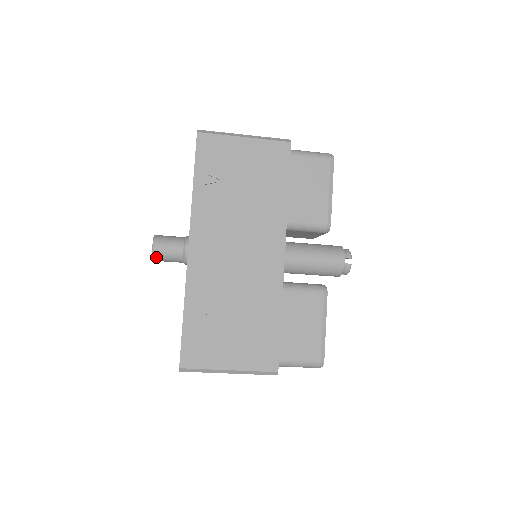
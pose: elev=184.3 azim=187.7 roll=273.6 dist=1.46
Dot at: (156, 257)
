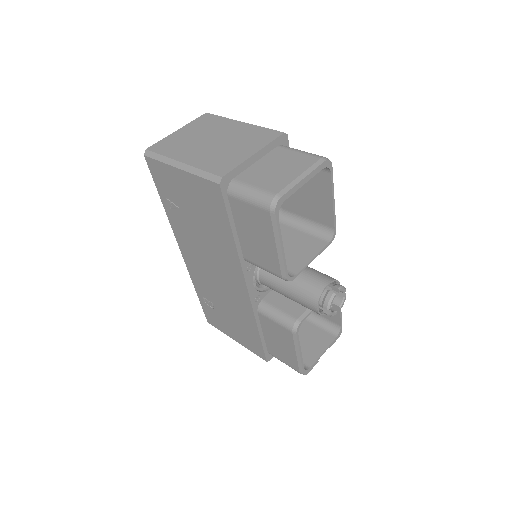
Dot at: occluded
